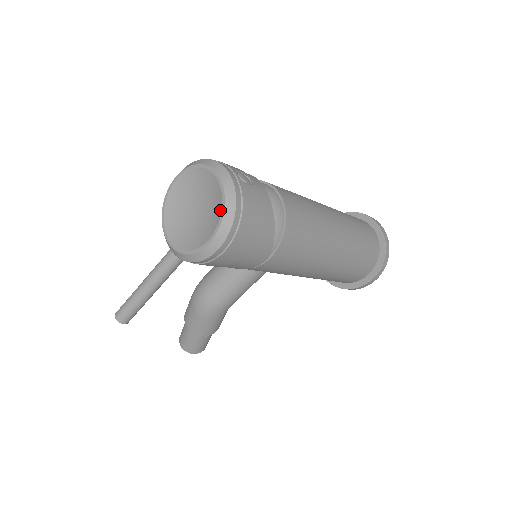
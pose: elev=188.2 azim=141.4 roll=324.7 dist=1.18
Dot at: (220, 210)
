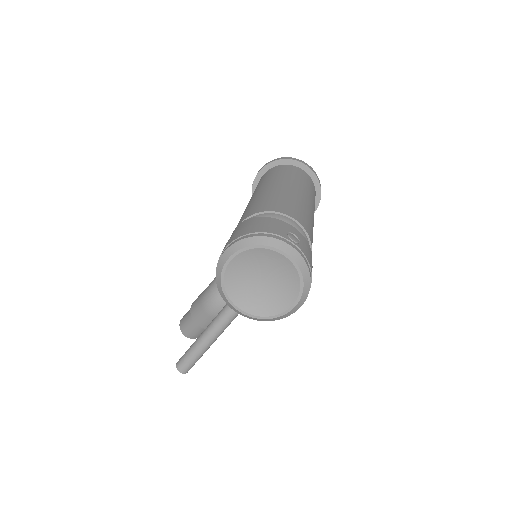
Dot at: (298, 281)
